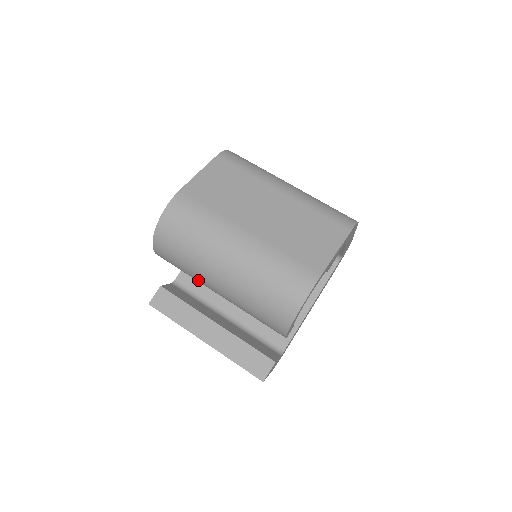
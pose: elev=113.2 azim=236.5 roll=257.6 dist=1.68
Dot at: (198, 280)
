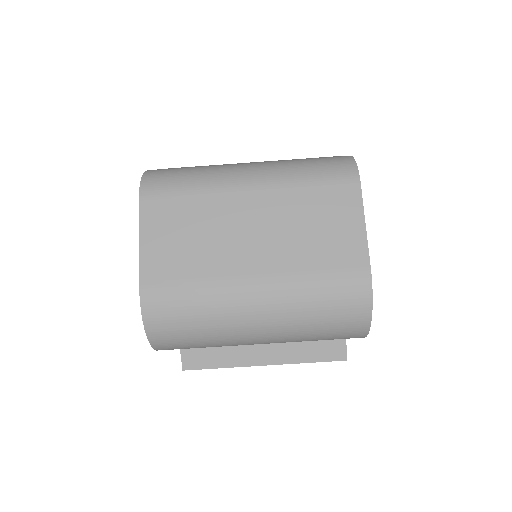
Dot at: occluded
